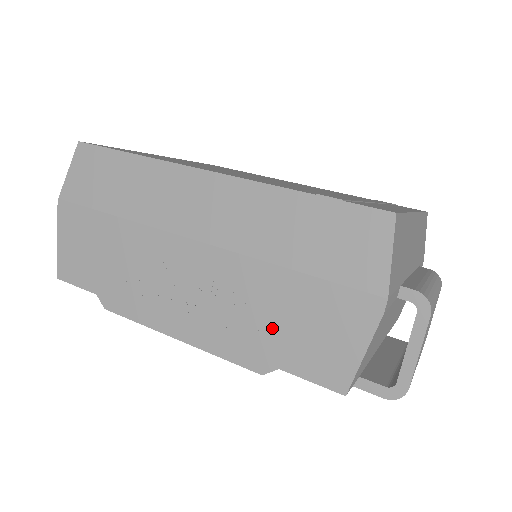
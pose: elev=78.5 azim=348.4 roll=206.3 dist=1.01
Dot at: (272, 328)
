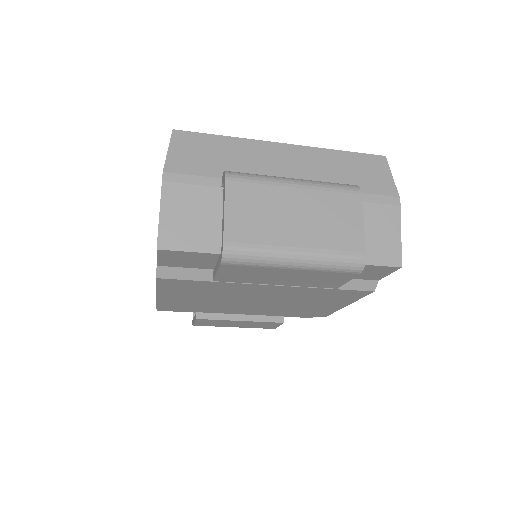
Dot at: occluded
